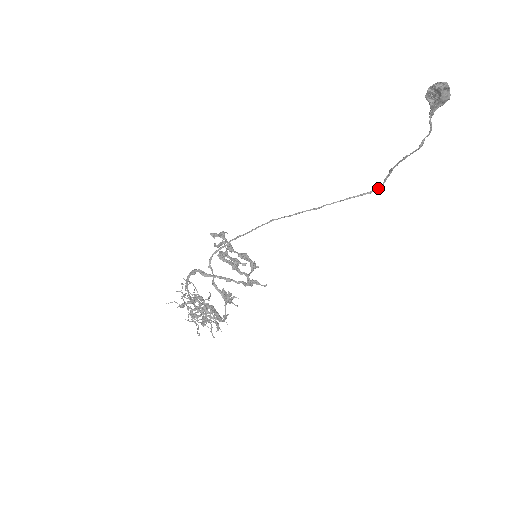
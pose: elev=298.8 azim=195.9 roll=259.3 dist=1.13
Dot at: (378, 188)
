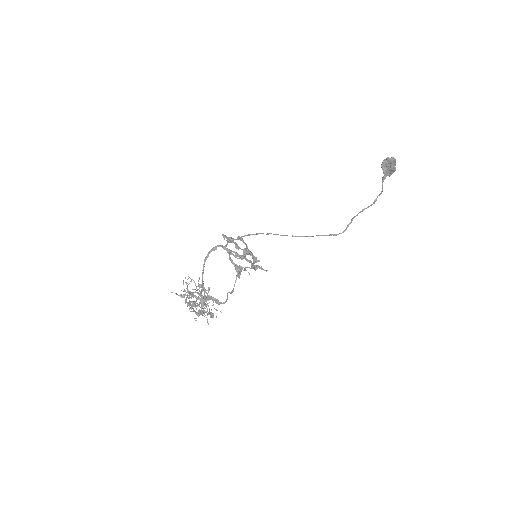
Dot at: (342, 232)
